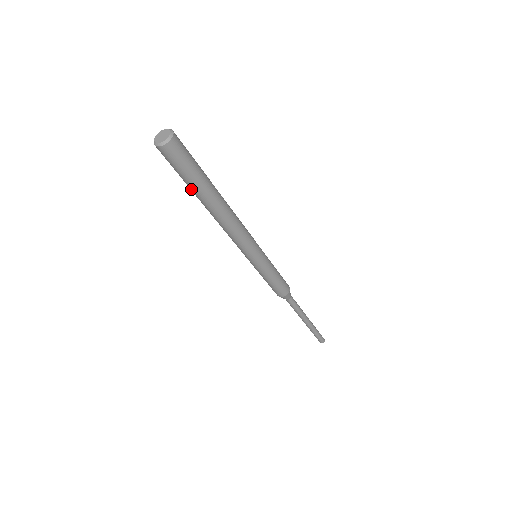
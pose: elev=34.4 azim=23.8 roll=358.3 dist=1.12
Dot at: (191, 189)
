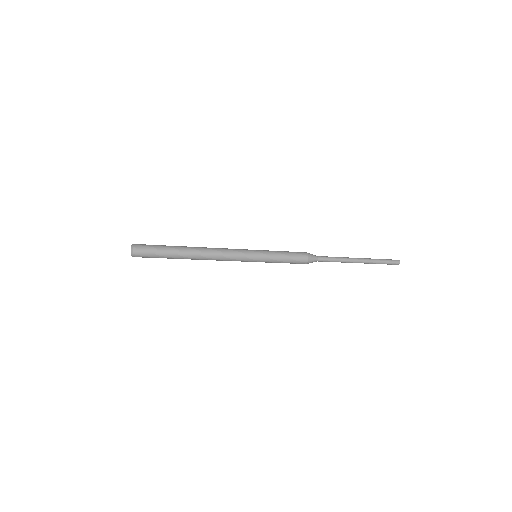
Dot at: occluded
